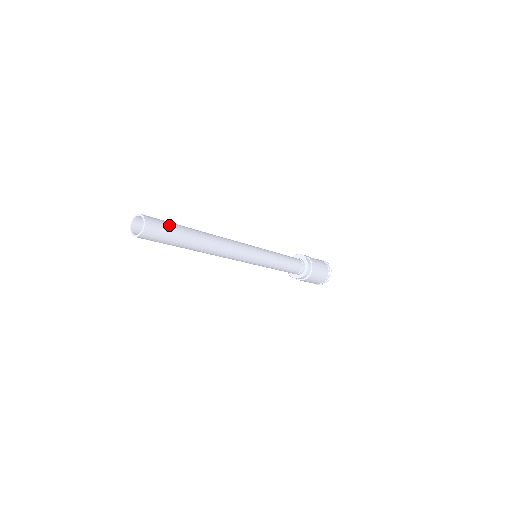
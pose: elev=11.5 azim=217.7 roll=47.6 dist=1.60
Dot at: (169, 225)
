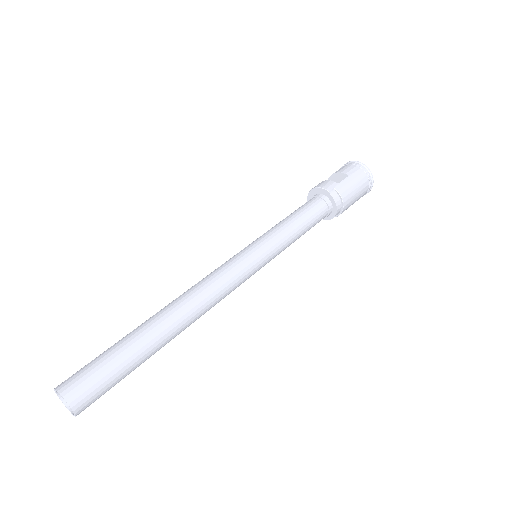
Dot at: (108, 370)
